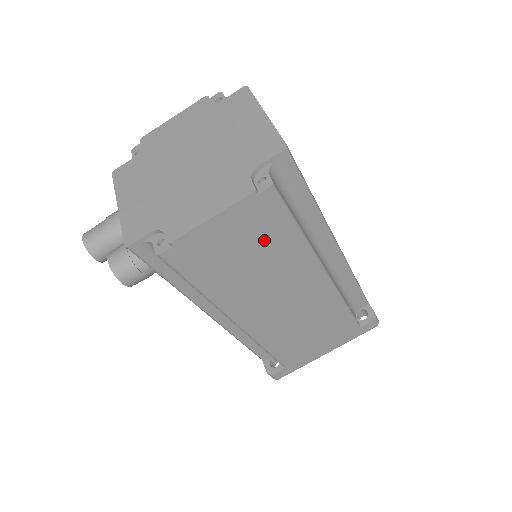
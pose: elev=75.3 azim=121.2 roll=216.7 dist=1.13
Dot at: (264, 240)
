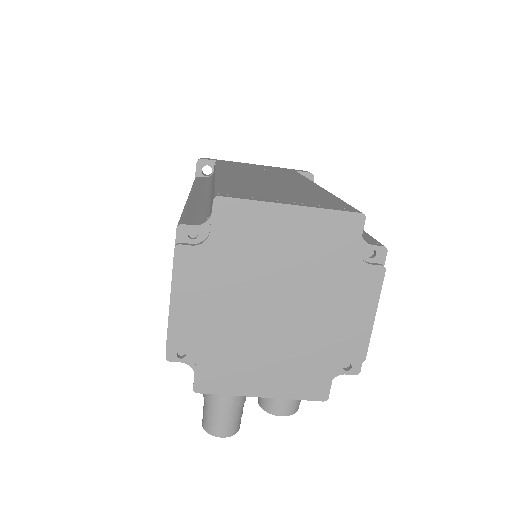
Dot at: occluded
